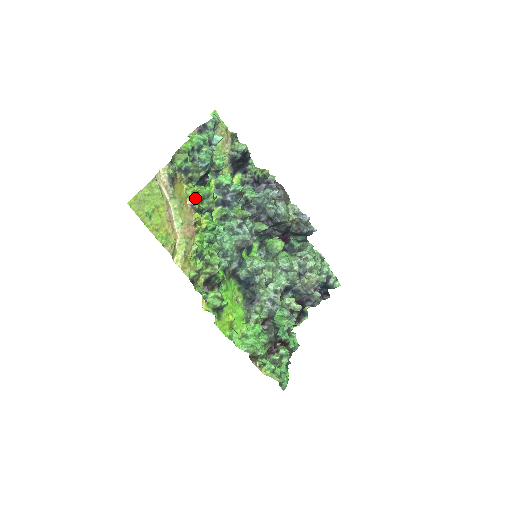
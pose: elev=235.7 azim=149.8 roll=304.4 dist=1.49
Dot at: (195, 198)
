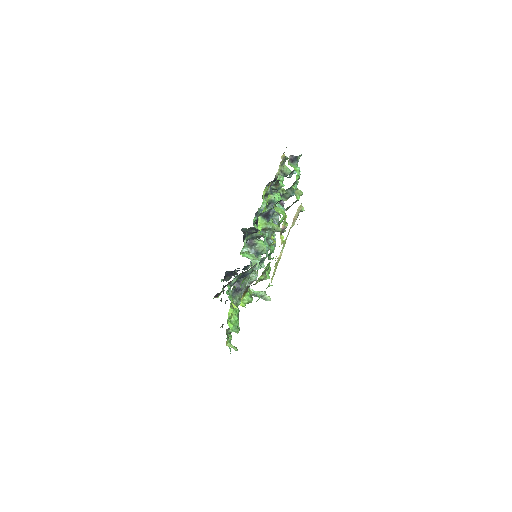
Dot at: occluded
